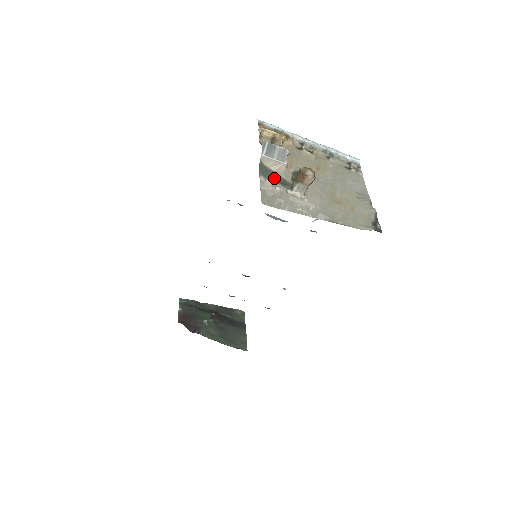
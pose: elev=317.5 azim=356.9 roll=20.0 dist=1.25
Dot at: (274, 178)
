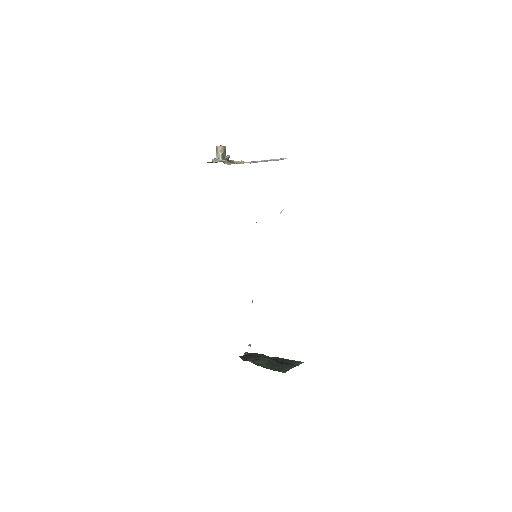
Dot at: occluded
